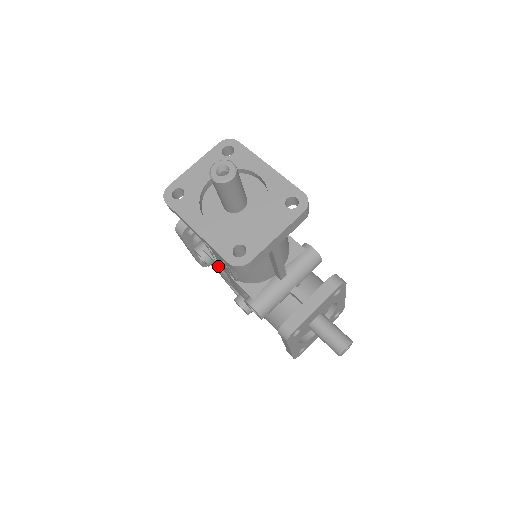
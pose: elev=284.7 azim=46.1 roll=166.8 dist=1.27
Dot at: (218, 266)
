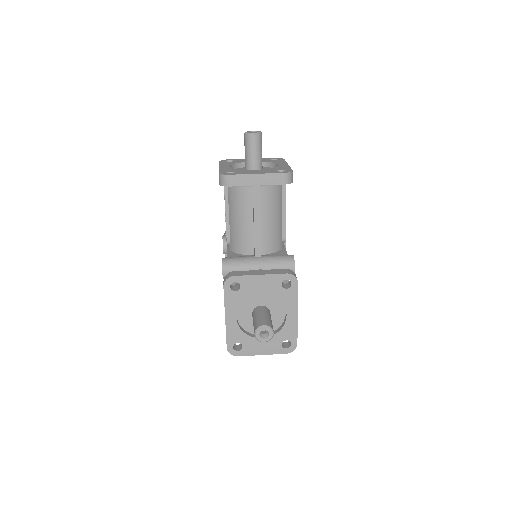
Dot at: occluded
